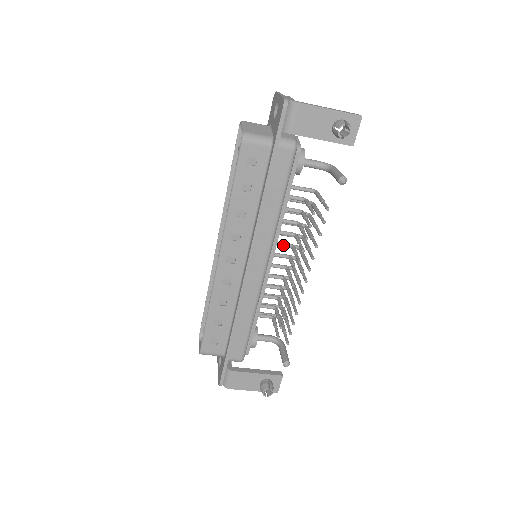
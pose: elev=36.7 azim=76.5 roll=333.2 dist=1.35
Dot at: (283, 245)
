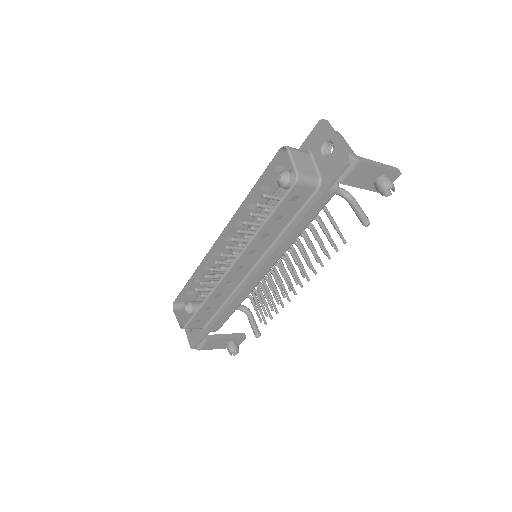
Dot at: occluded
